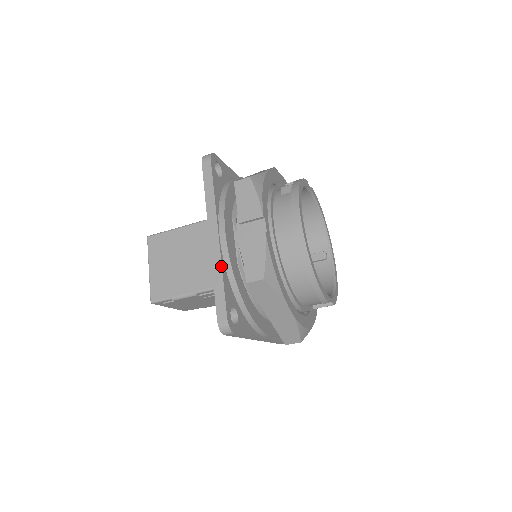
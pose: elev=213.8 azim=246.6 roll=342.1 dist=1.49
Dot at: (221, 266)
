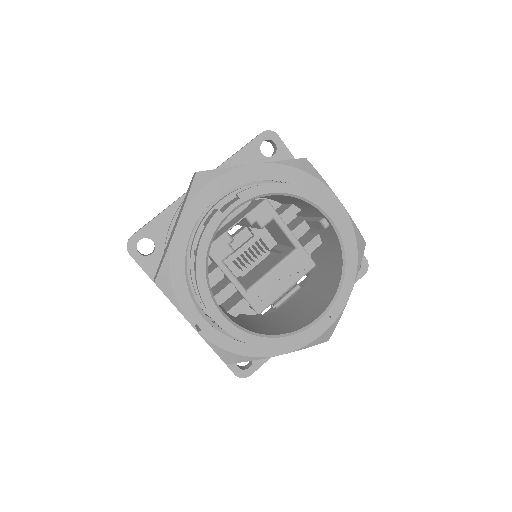
Dot at: occluded
